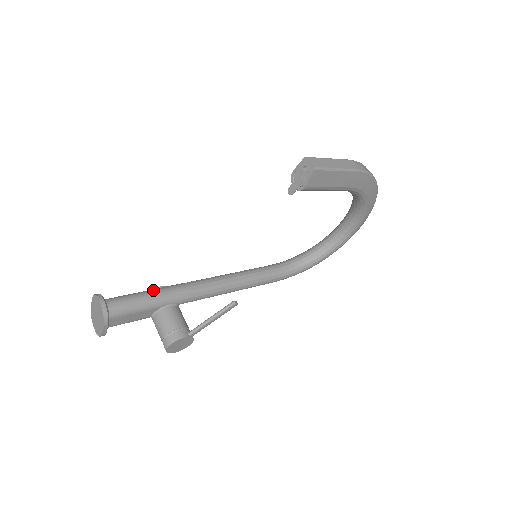
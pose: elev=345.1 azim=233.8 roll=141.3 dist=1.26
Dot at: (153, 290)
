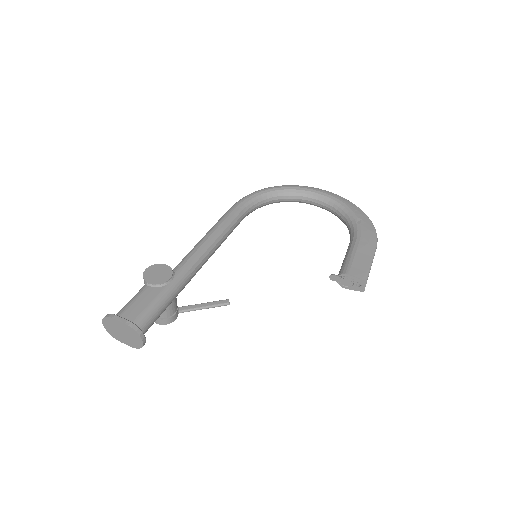
Dot at: (170, 295)
